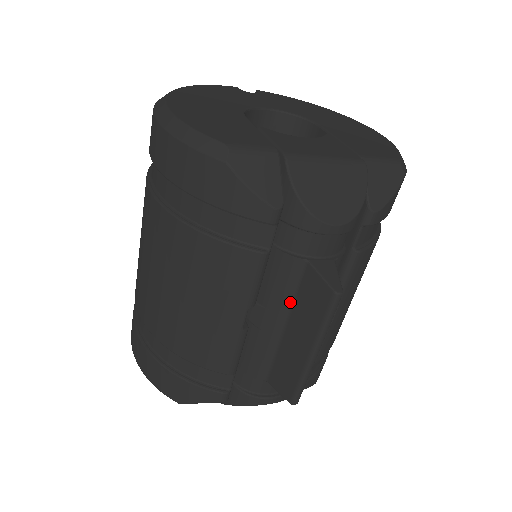
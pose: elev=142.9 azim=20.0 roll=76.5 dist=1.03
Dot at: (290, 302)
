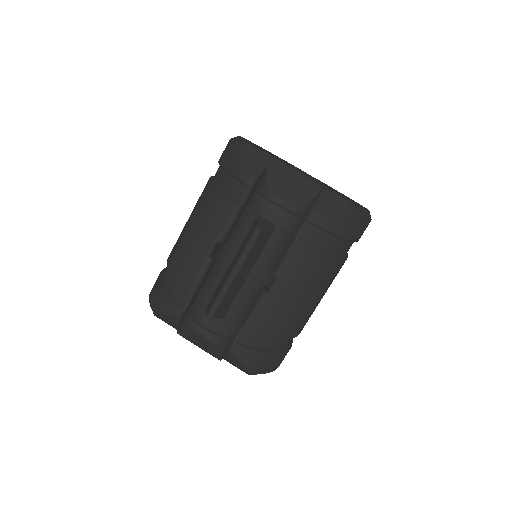
Dot at: (240, 245)
